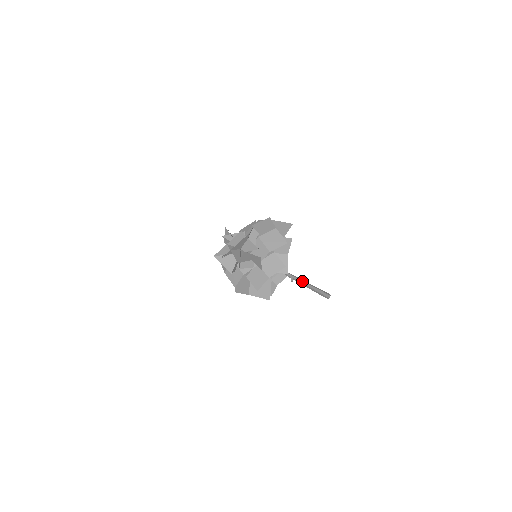
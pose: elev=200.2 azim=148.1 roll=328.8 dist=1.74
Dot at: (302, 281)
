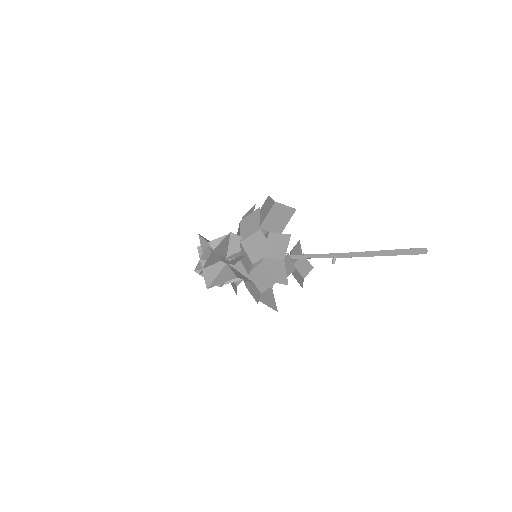
Dot at: (358, 255)
